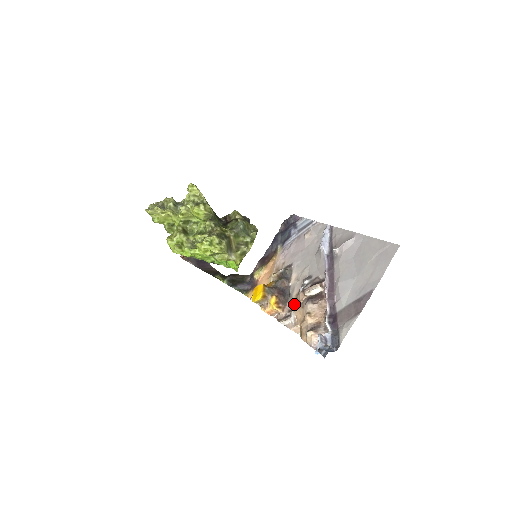
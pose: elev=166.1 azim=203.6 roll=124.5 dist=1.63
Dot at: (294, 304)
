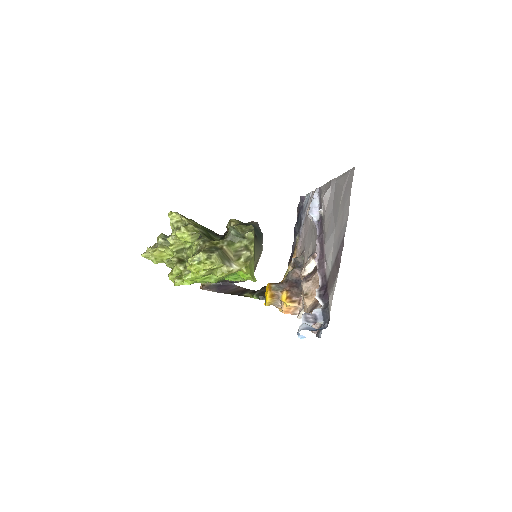
Dot at: occluded
